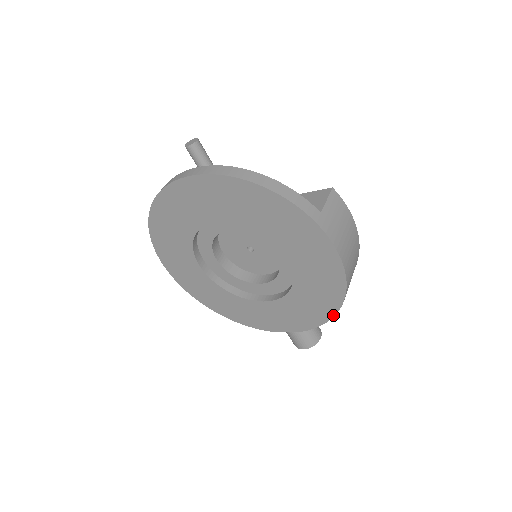
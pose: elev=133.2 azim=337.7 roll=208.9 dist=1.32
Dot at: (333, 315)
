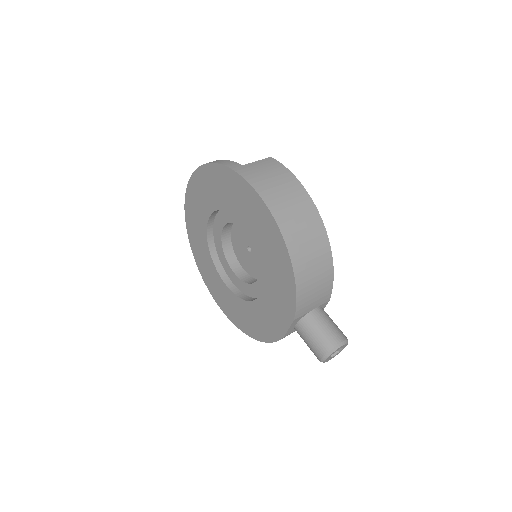
Dot at: (292, 271)
